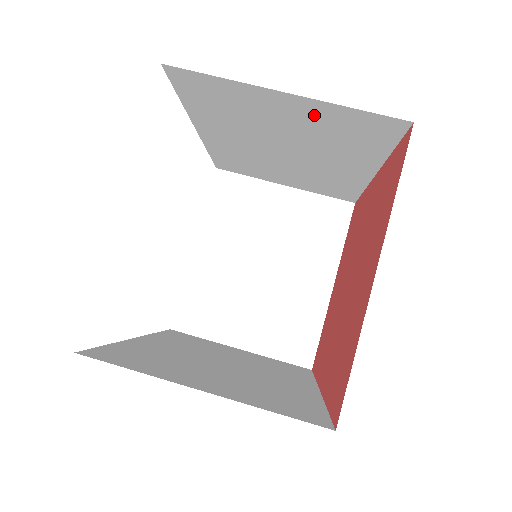
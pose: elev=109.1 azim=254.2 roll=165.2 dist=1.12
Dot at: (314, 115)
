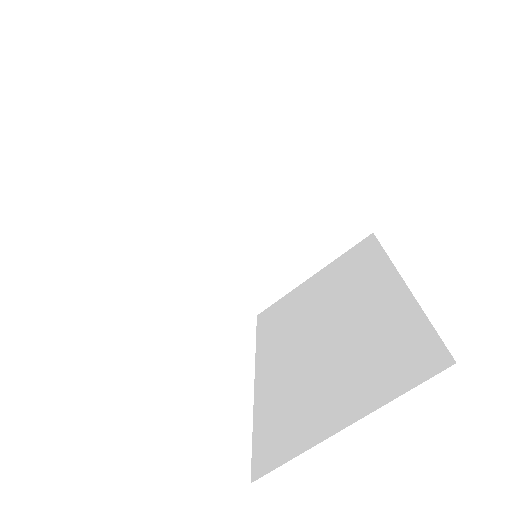
Dot at: occluded
